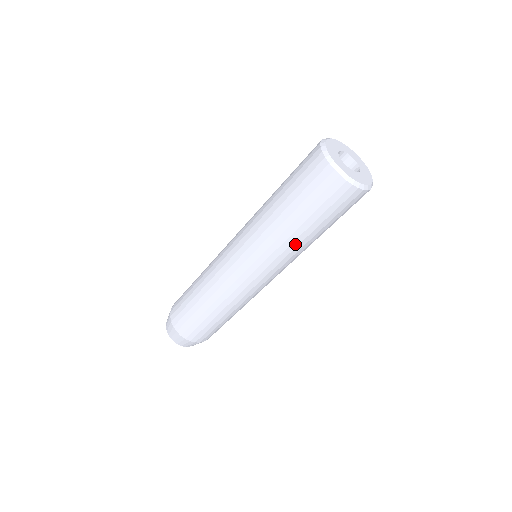
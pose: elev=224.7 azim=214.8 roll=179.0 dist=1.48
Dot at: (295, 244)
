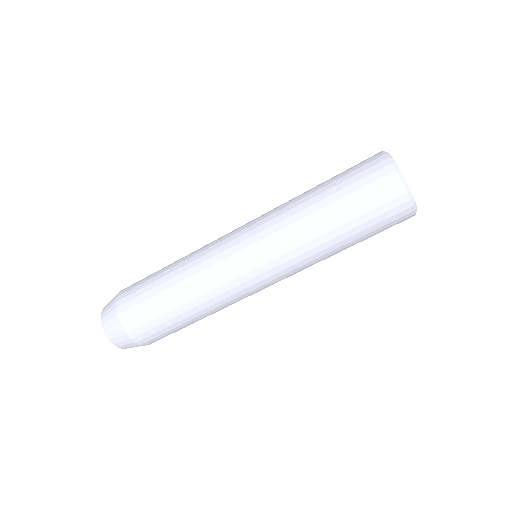
Dot at: (317, 242)
